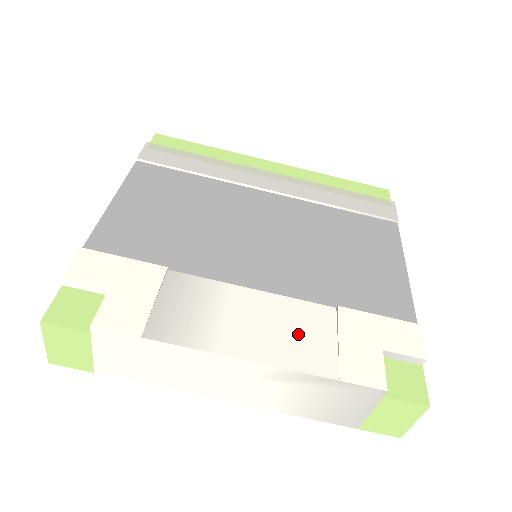
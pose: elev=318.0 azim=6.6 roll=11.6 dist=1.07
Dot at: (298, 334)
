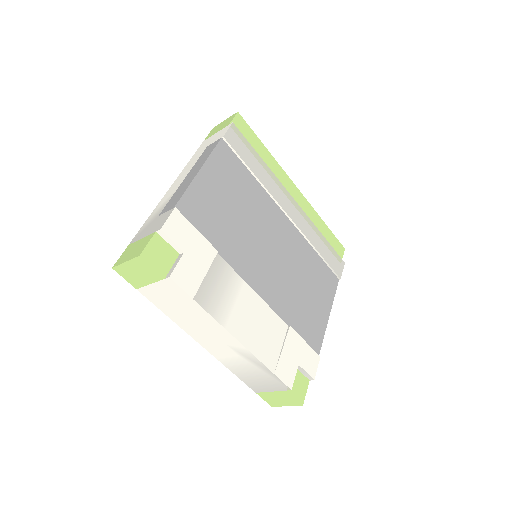
Dot at: (266, 335)
